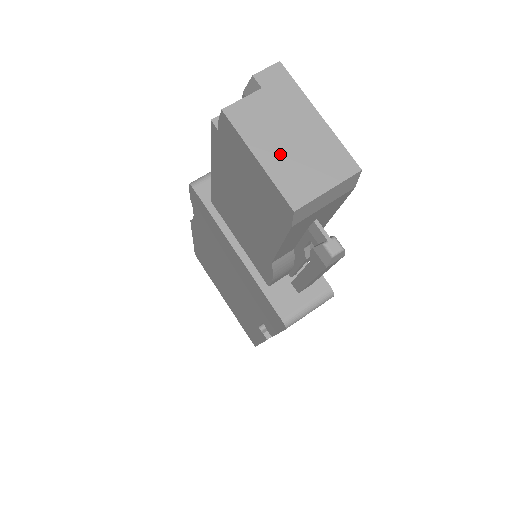
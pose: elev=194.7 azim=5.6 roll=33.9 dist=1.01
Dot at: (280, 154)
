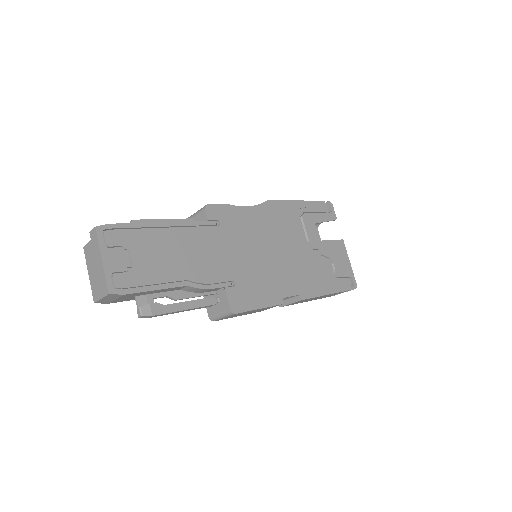
Dot at: (93, 275)
